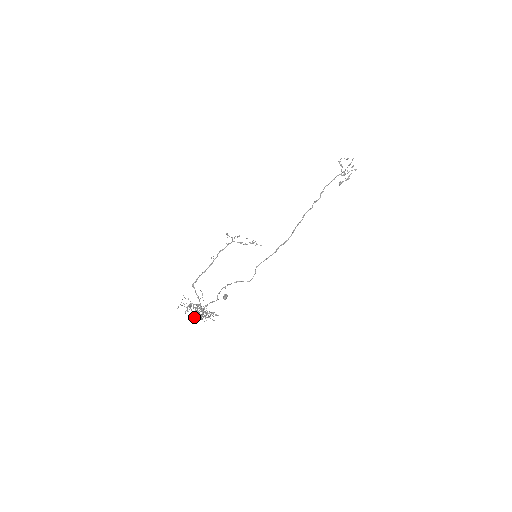
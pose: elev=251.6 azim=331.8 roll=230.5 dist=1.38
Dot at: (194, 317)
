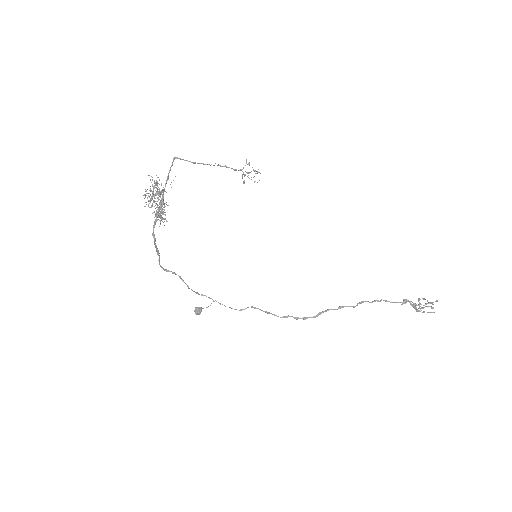
Dot at: occluded
